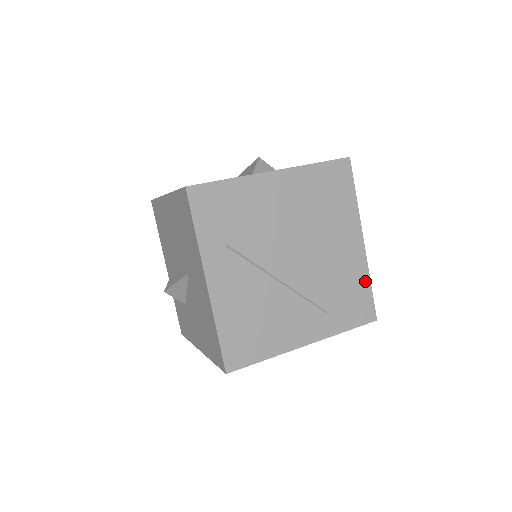
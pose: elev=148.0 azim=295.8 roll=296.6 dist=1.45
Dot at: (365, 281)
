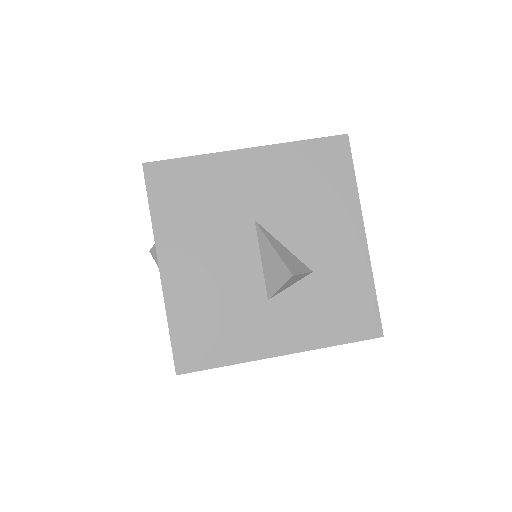
Dot at: occluded
